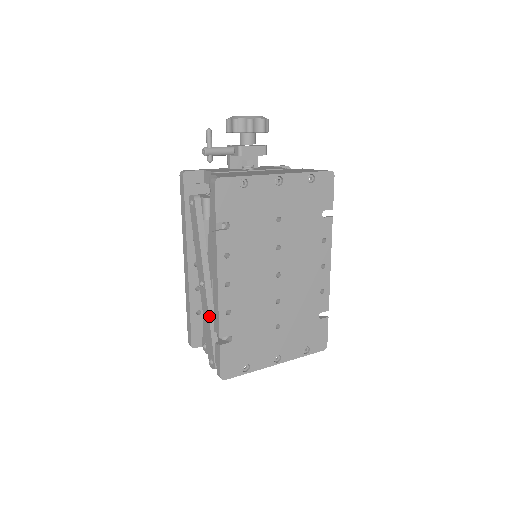
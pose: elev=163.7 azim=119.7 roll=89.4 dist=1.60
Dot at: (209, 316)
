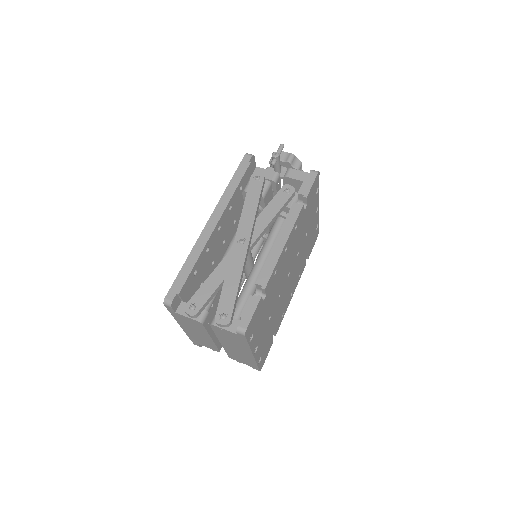
Dot at: (242, 271)
